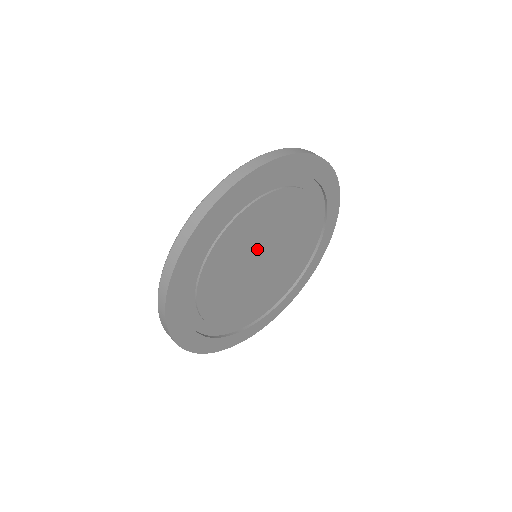
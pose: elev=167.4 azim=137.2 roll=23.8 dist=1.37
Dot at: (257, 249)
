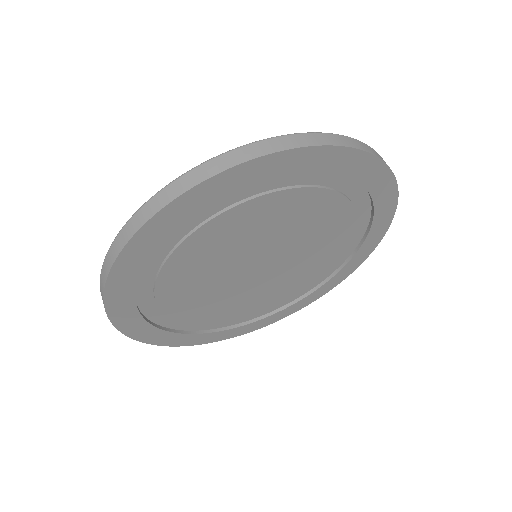
Dot at: (240, 261)
